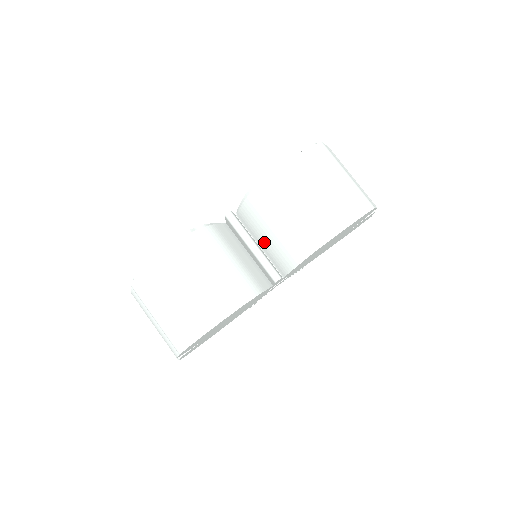
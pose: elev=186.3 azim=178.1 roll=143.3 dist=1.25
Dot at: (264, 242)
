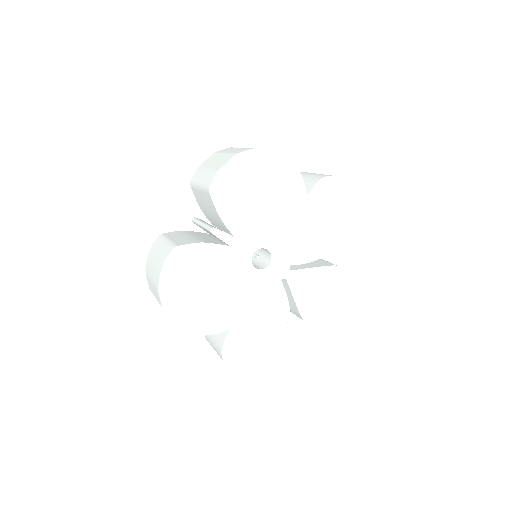
Dot at: (215, 222)
